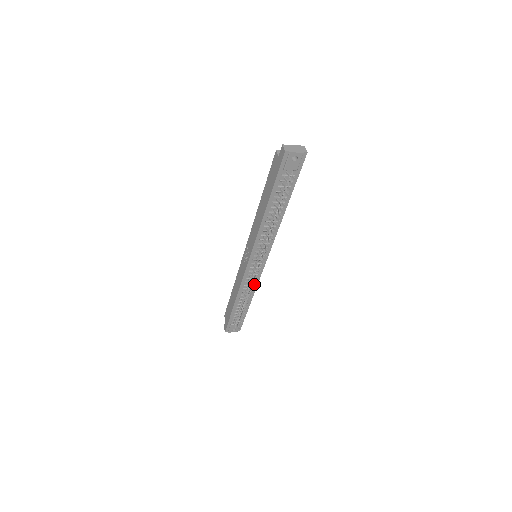
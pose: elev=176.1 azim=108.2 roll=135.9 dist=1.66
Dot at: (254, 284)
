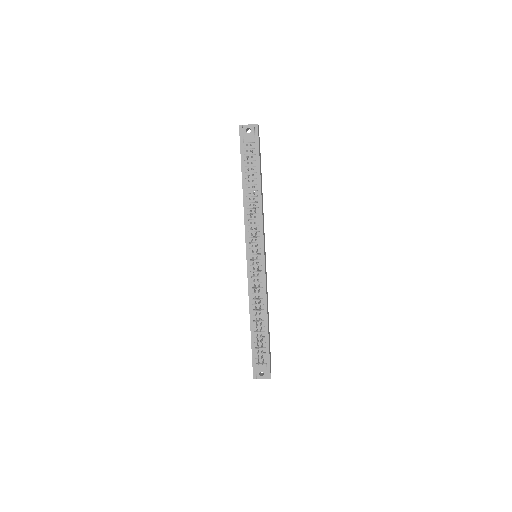
Dot at: (258, 285)
